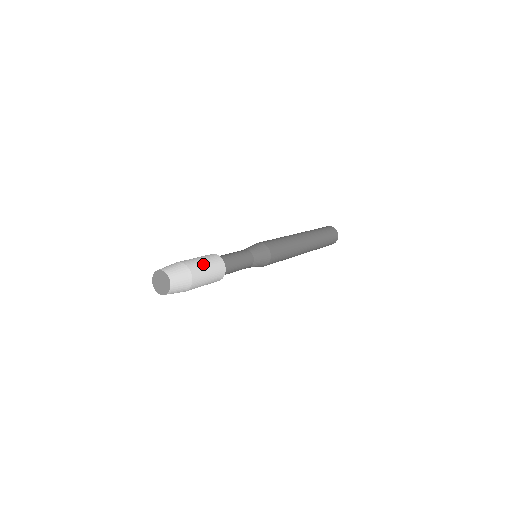
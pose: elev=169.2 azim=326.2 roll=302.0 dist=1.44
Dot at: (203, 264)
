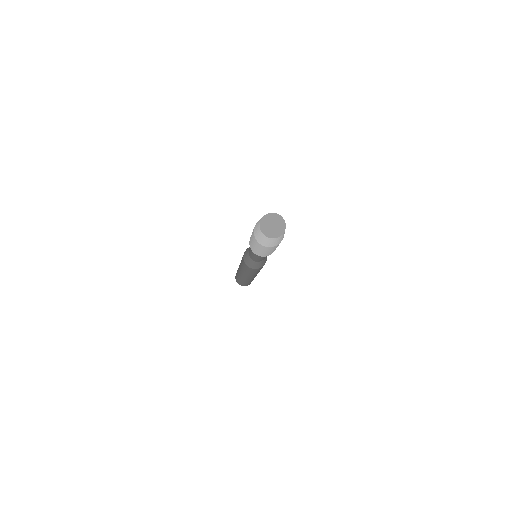
Dot at: occluded
